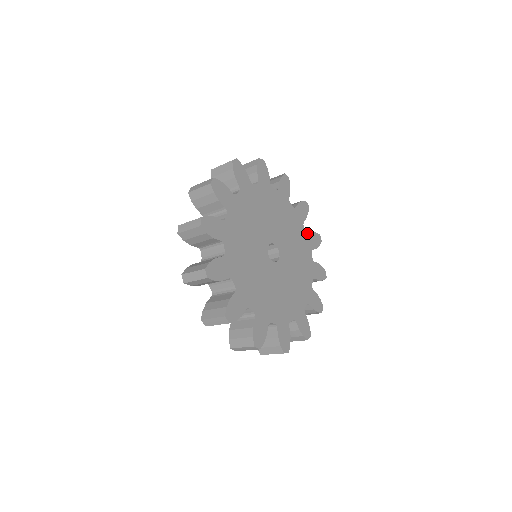
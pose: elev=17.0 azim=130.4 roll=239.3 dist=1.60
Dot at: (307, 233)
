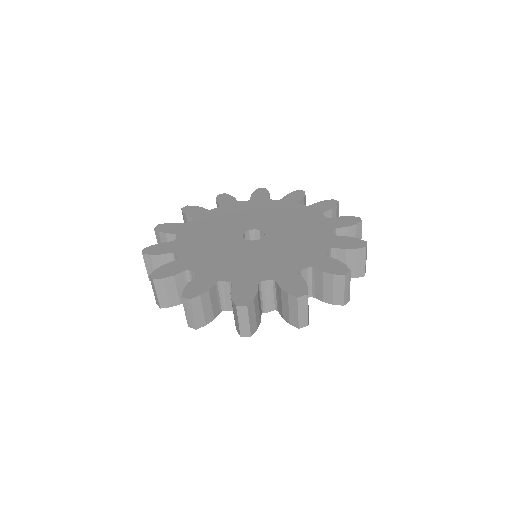
Dot at: (309, 206)
